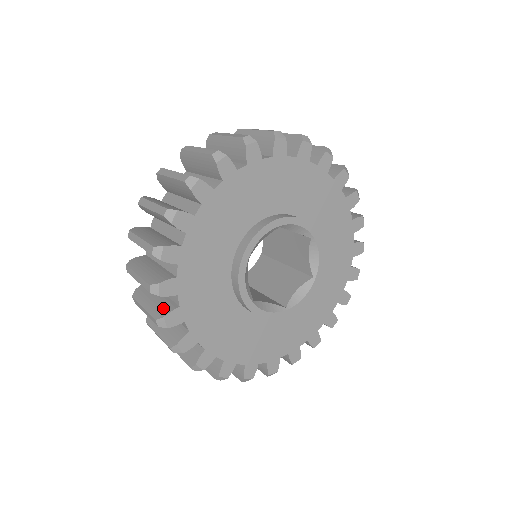
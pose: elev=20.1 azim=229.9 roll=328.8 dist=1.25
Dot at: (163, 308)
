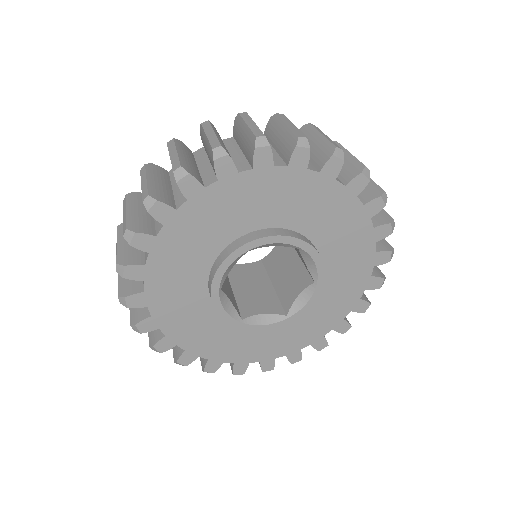
Dot at: (142, 225)
